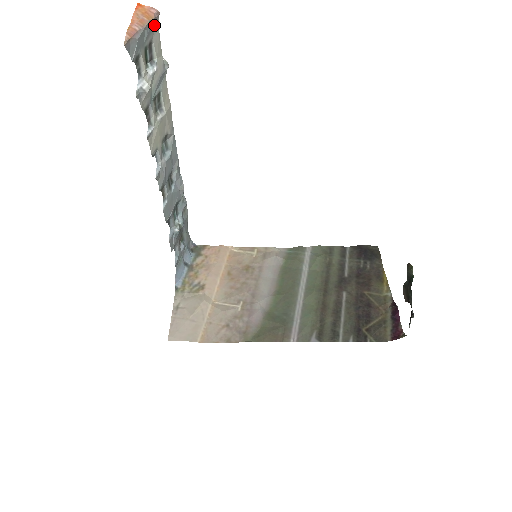
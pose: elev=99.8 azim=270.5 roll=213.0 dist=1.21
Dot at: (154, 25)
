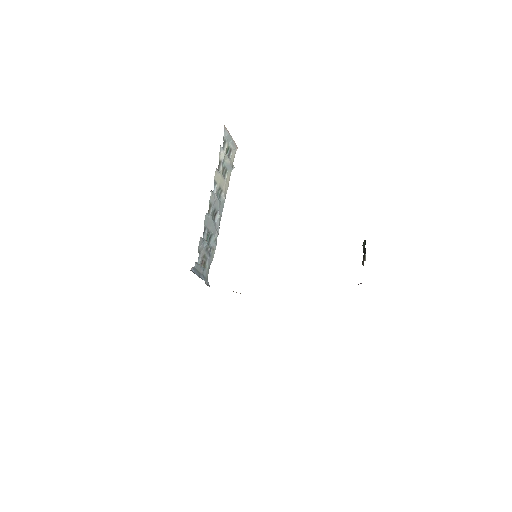
Dot at: (235, 147)
